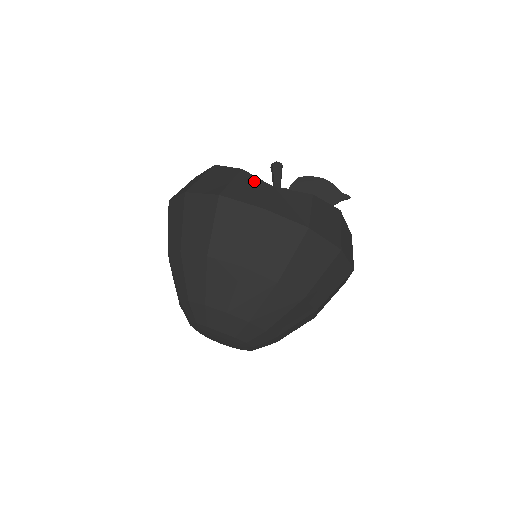
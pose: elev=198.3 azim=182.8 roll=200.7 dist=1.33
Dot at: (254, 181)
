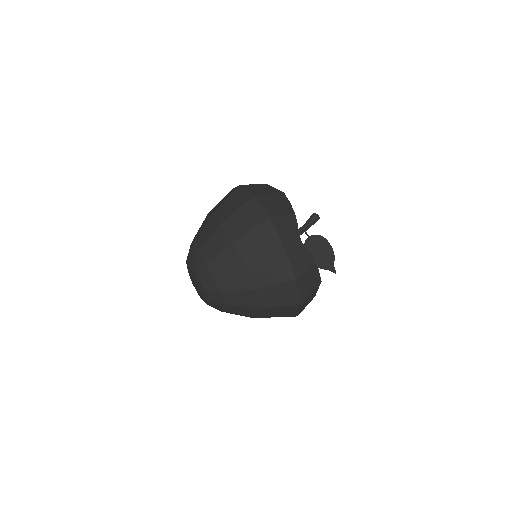
Dot at: (294, 227)
